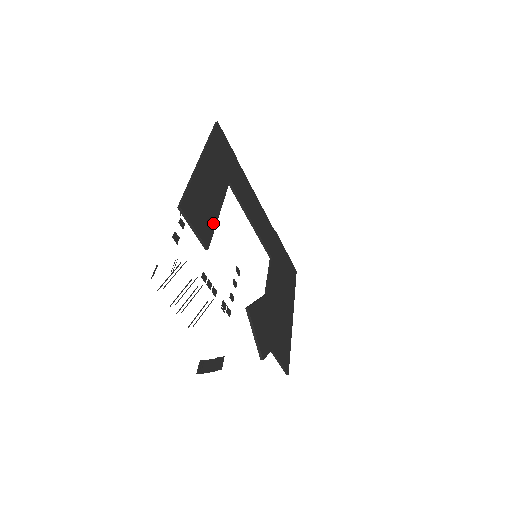
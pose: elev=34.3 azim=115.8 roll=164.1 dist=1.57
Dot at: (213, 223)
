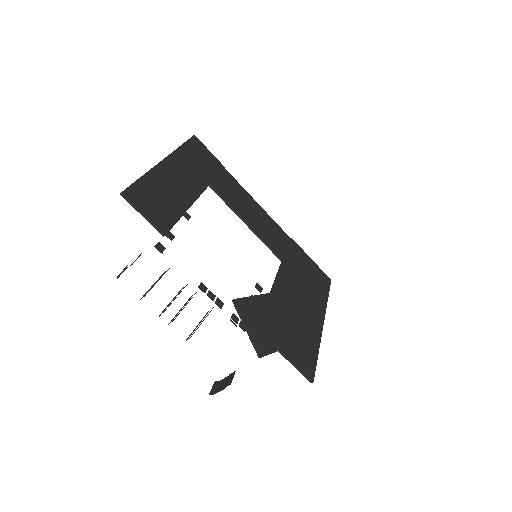
Dot at: (177, 214)
